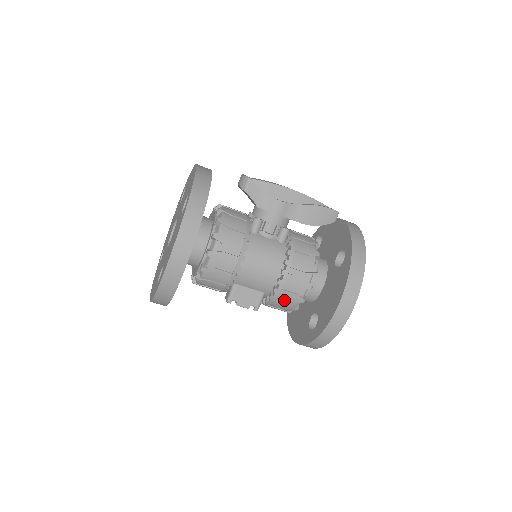
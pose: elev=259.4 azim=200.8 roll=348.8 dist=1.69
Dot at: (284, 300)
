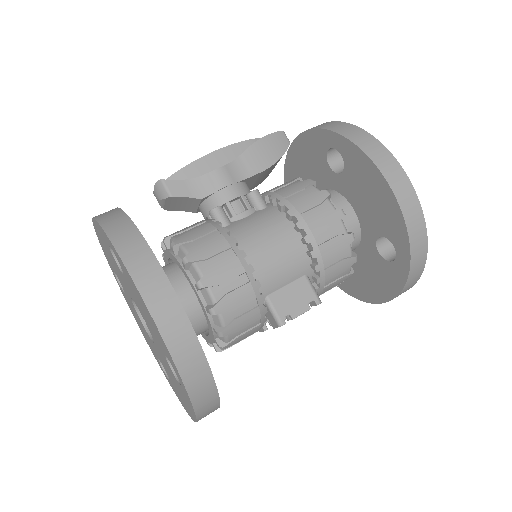
Dot at: (333, 258)
